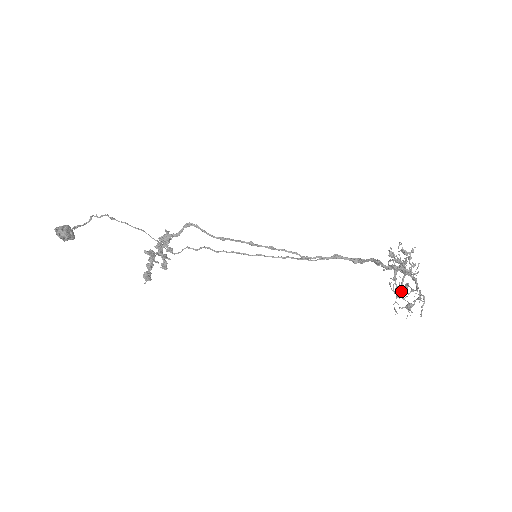
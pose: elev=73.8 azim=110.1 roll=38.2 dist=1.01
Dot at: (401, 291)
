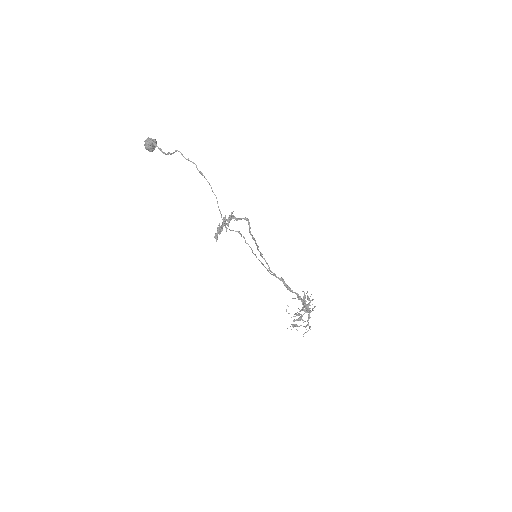
Dot at: (300, 318)
